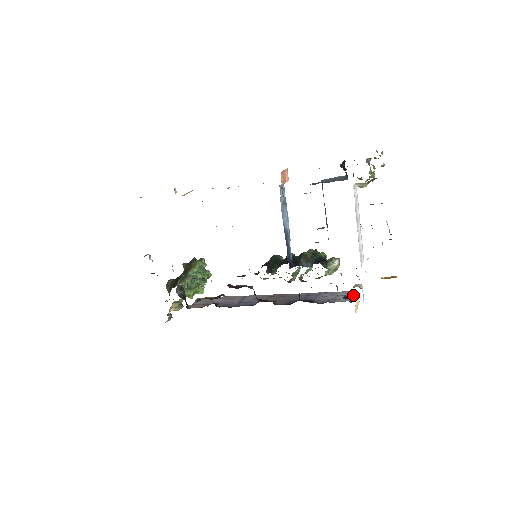
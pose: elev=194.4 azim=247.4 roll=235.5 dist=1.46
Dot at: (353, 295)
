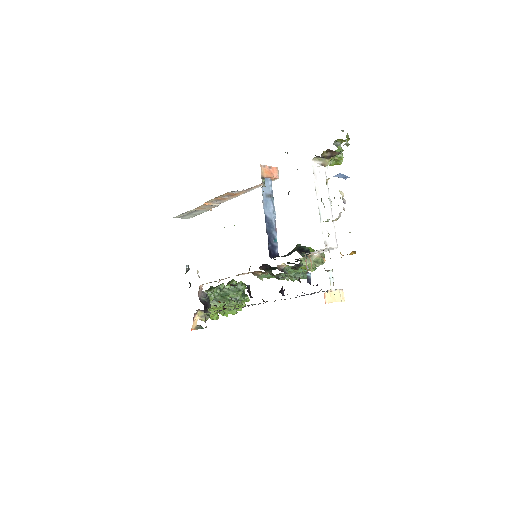
Dot at: occluded
